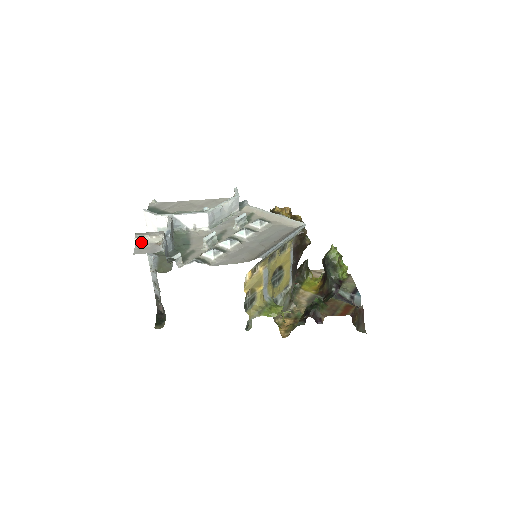
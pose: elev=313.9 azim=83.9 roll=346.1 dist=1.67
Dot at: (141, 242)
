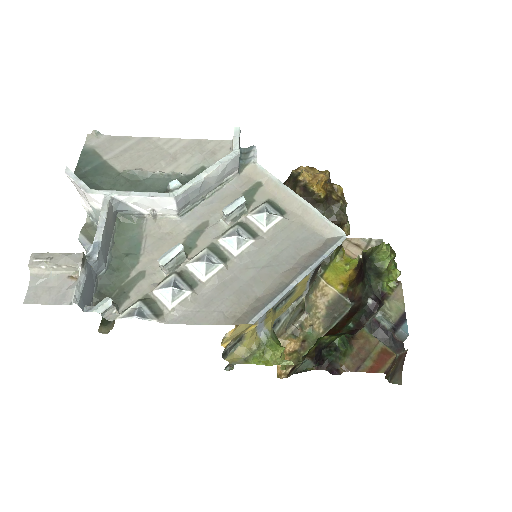
Dot at: (40, 274)
